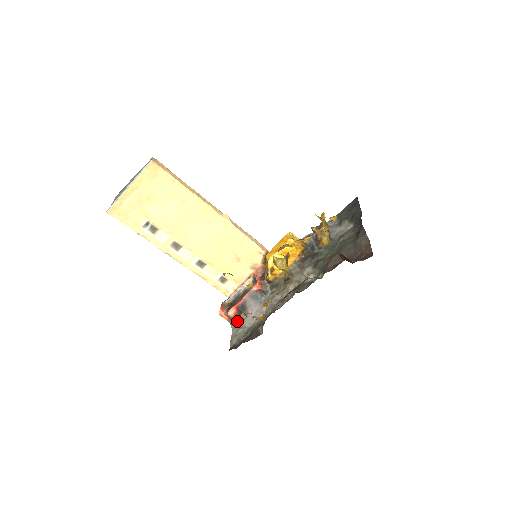
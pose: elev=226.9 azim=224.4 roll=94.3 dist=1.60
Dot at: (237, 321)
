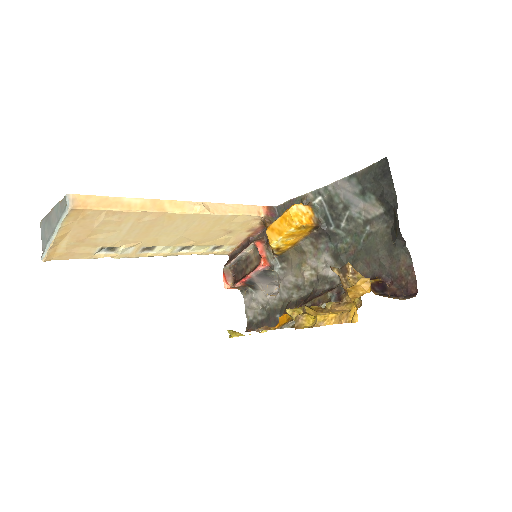
Dot at: (247, 289)
